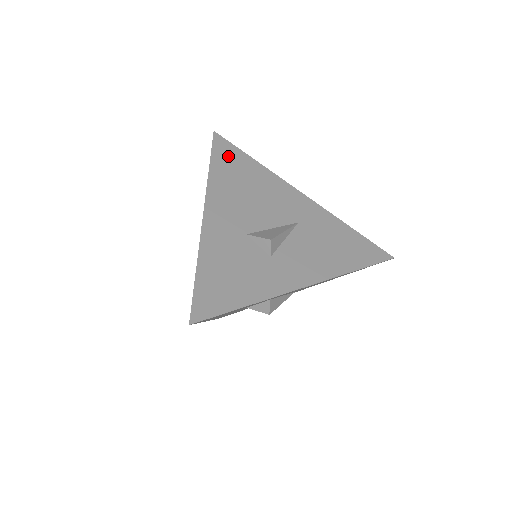
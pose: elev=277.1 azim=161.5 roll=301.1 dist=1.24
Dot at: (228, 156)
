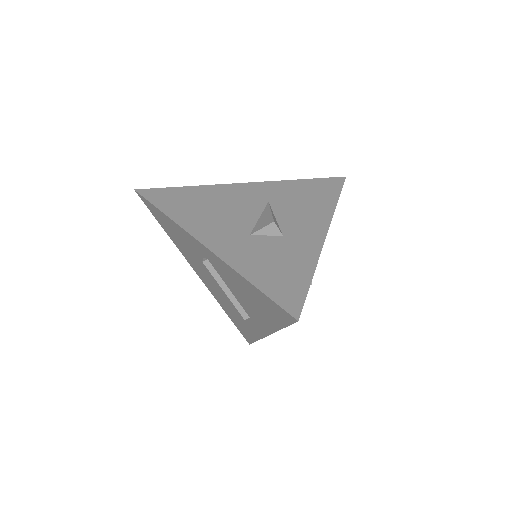
Dot at: (167, 198)
